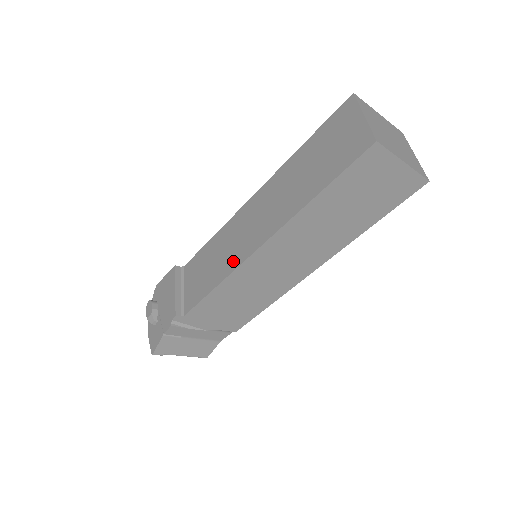
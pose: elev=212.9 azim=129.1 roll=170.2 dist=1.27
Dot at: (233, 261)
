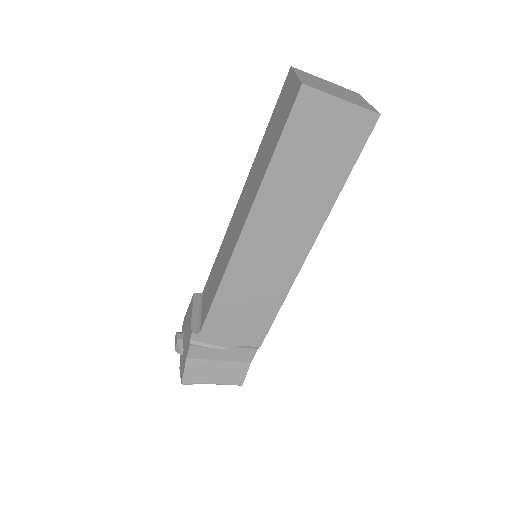
Dot at: (227, 259)
